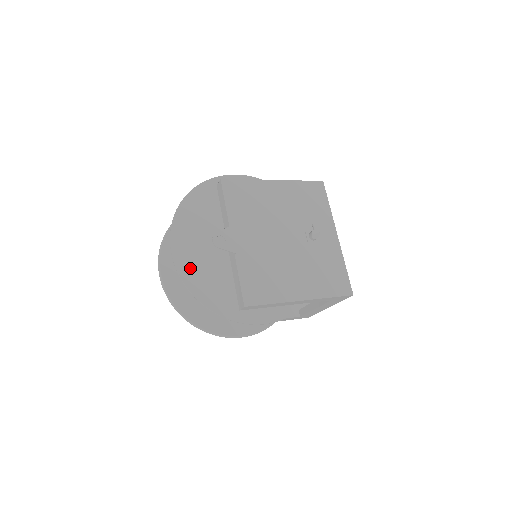
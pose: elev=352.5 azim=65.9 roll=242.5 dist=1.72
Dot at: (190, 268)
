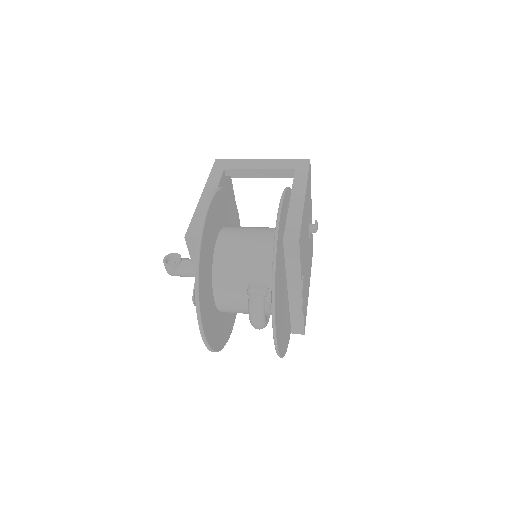
Dot at: (281, 341)
